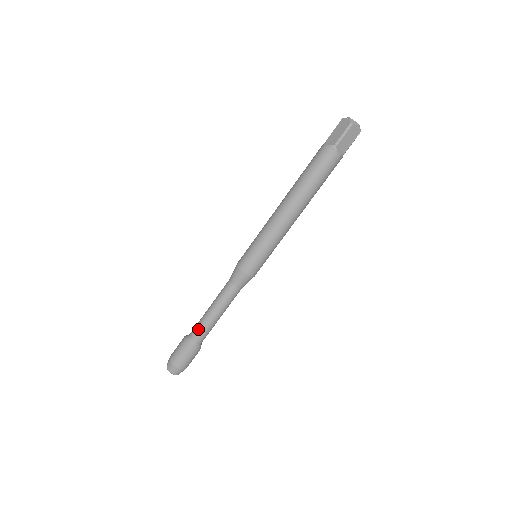
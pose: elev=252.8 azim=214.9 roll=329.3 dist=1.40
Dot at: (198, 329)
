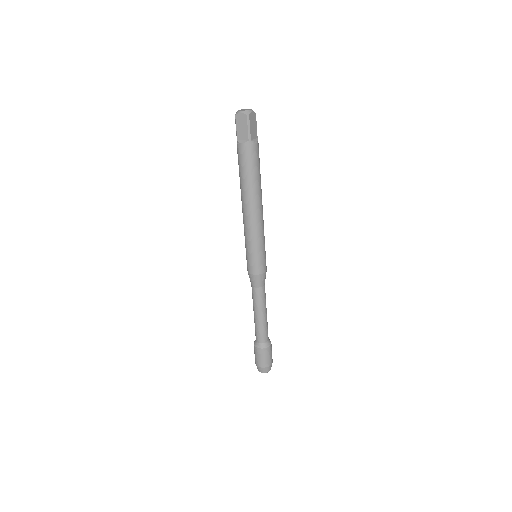
Dot at: (260, 333)
